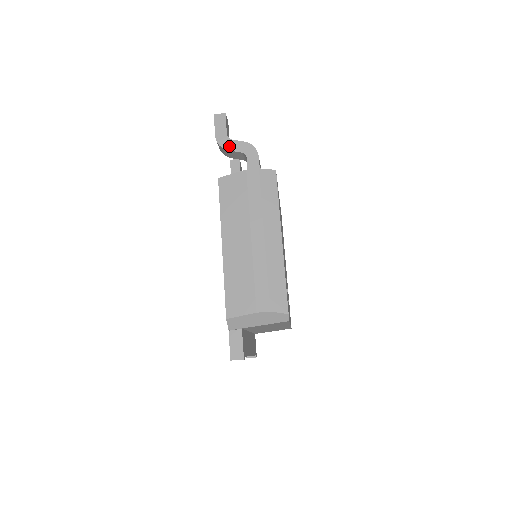
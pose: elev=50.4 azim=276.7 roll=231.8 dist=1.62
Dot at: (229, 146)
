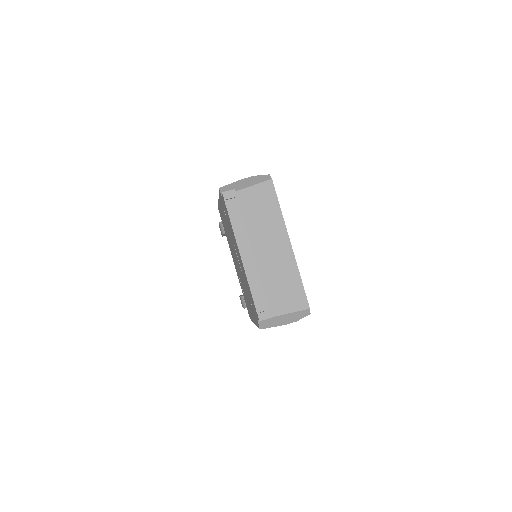
Dot at: occluded
